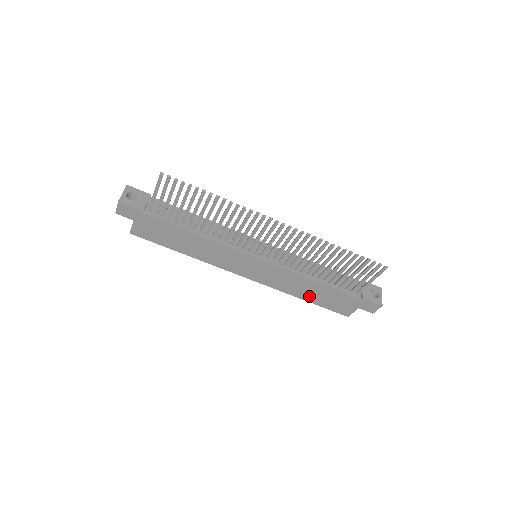
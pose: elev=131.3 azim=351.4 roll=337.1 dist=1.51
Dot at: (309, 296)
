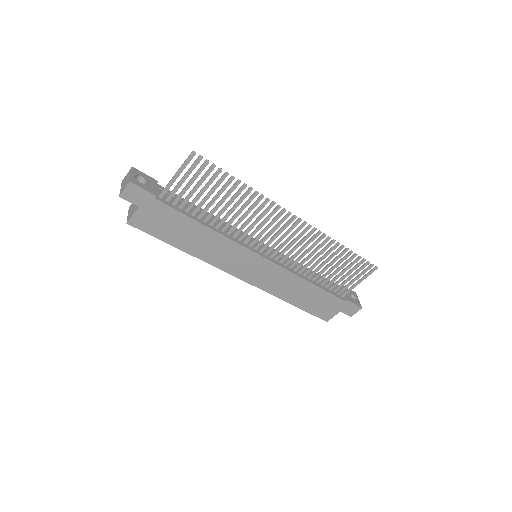
Dot at: (298, 300)
